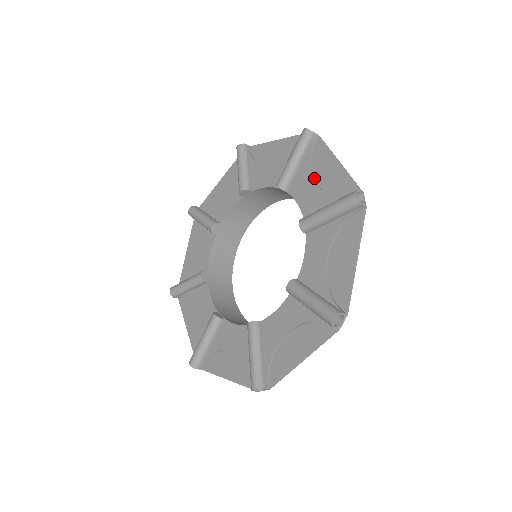
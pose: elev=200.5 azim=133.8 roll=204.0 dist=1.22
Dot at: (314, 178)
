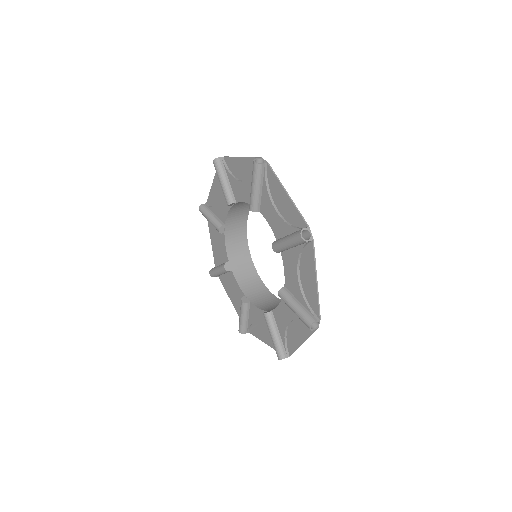
Dot at: (299, 267)
